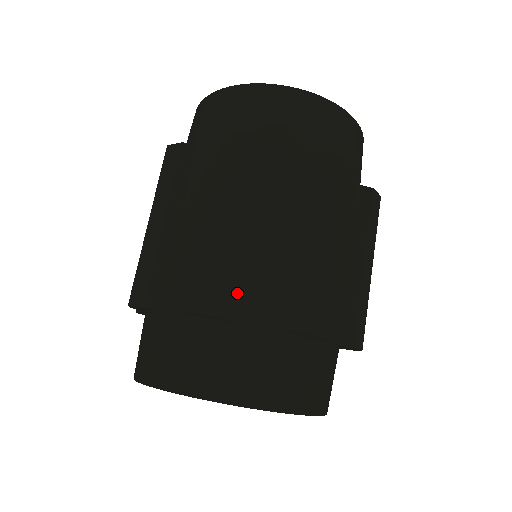
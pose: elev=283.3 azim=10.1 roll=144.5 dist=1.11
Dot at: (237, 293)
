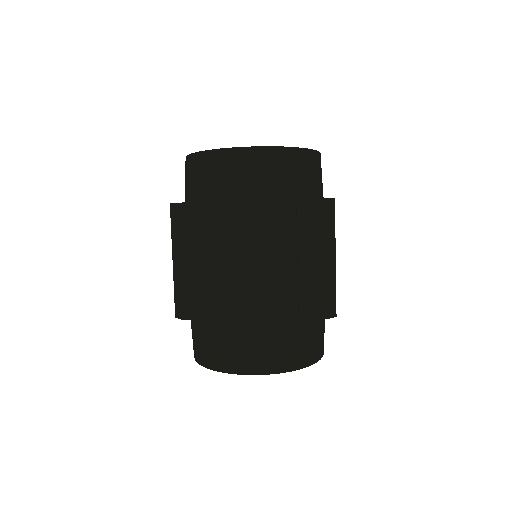
Dot at: (230, 312)
